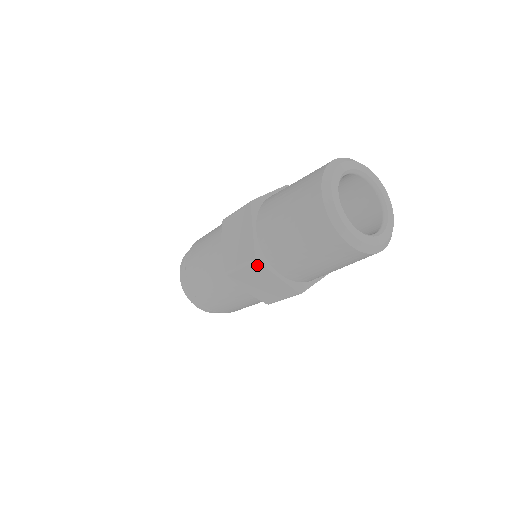
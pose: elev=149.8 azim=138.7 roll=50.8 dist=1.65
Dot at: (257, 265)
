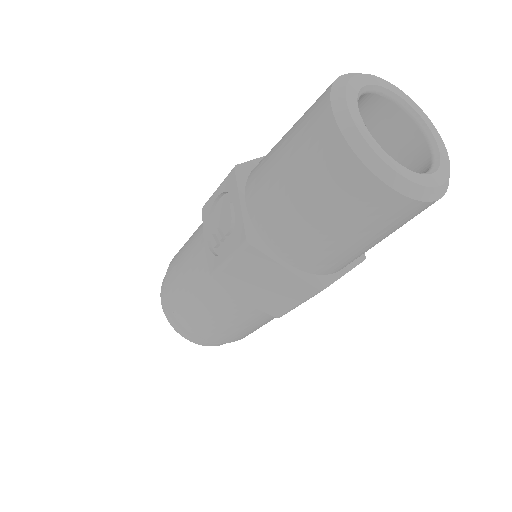
Dot at: occluded
